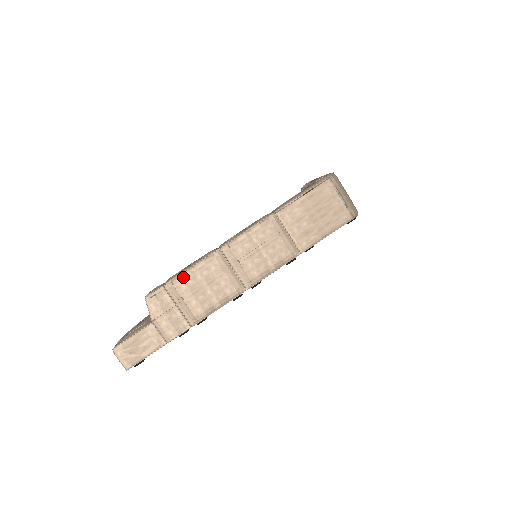
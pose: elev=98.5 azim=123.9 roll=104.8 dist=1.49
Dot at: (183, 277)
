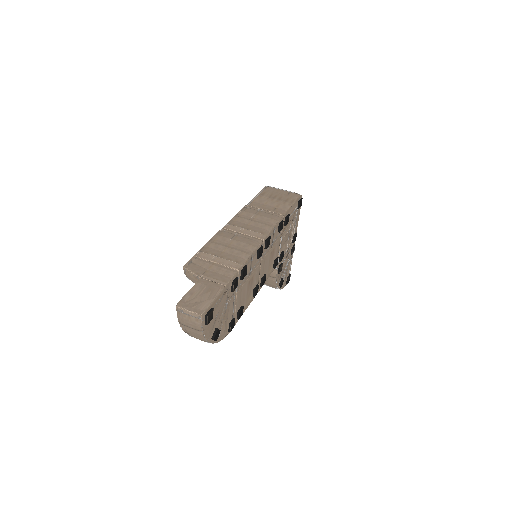
Dot at: (207, 246)
